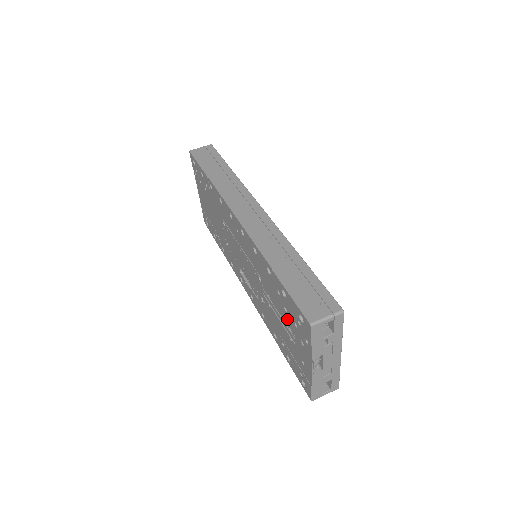
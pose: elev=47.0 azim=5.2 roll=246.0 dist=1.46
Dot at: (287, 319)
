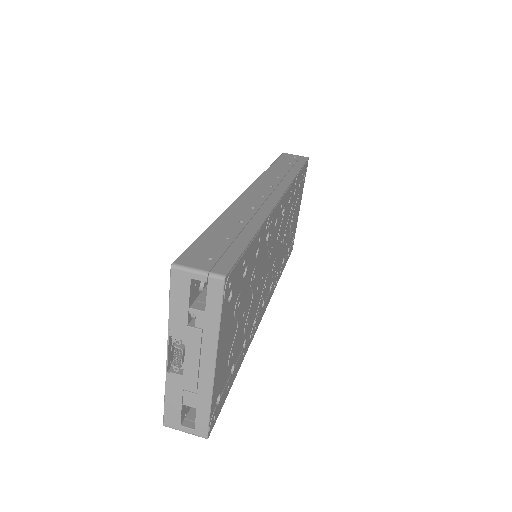
Dot at: occluded
